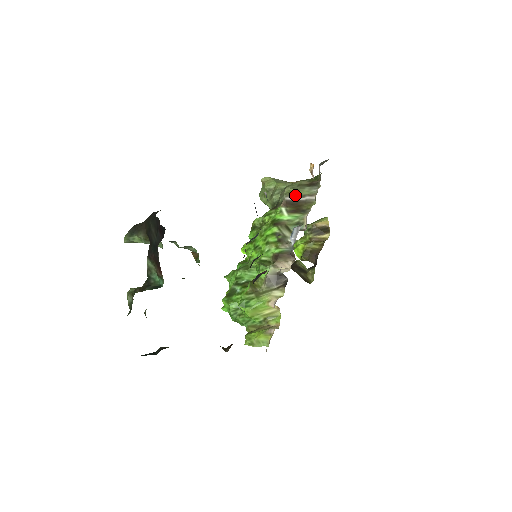
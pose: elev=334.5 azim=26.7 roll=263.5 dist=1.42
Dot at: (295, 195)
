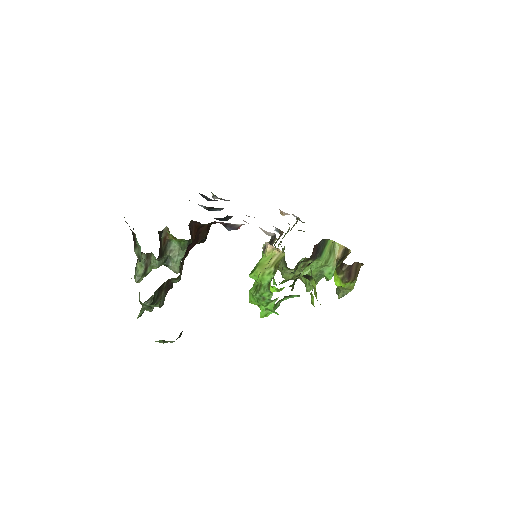
Dot at: occluded
